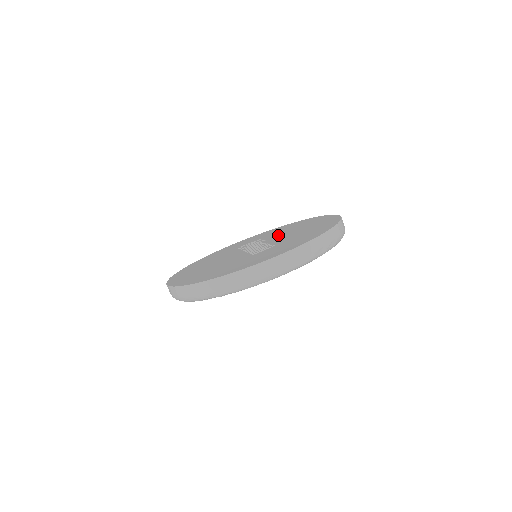
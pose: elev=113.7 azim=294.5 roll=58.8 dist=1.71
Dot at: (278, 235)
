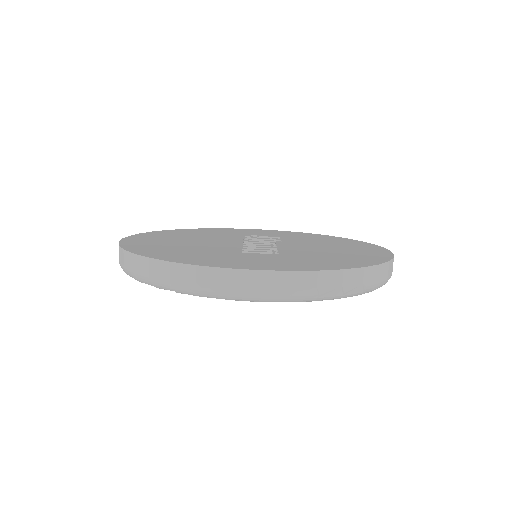
Dot at: (300, 242)
